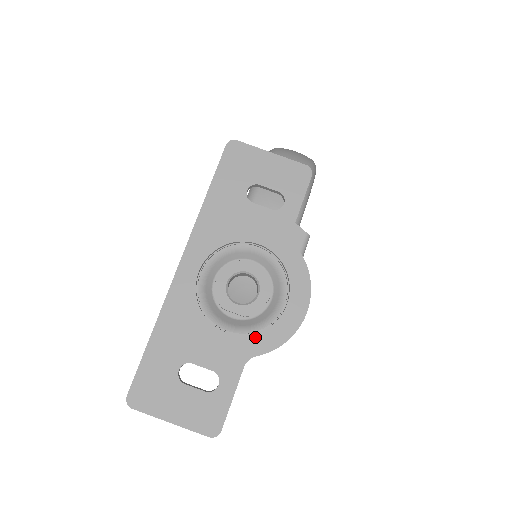
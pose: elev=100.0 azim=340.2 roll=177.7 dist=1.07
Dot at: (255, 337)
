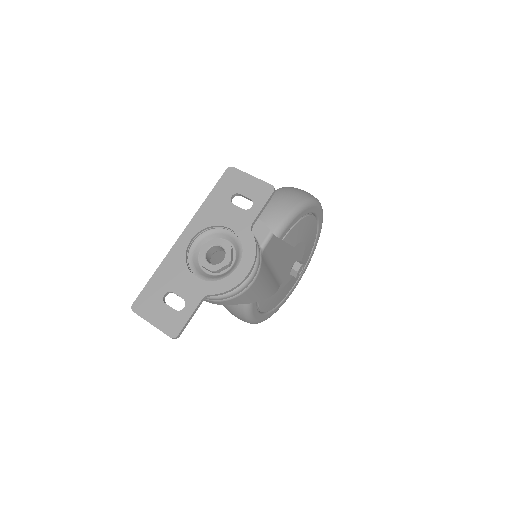
Dot at: (213, 283)
